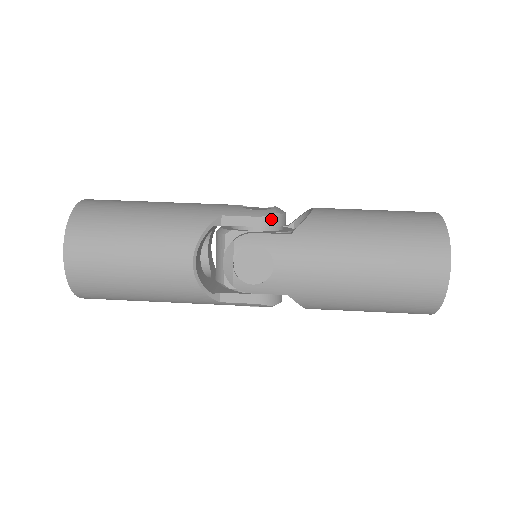
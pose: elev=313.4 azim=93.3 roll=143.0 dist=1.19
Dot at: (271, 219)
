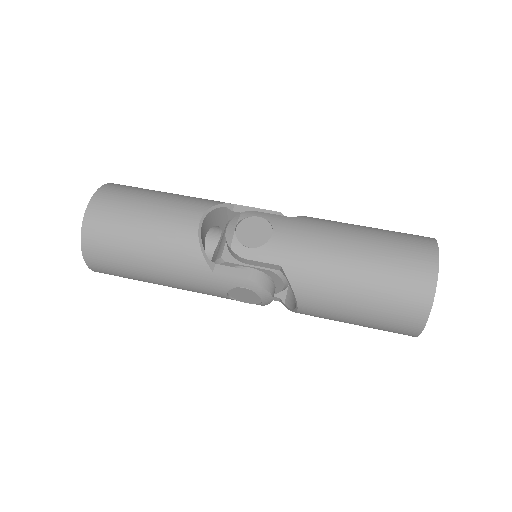
Dot at: occluded
